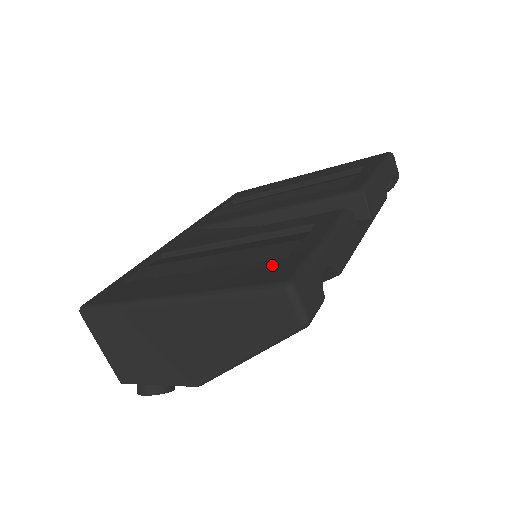
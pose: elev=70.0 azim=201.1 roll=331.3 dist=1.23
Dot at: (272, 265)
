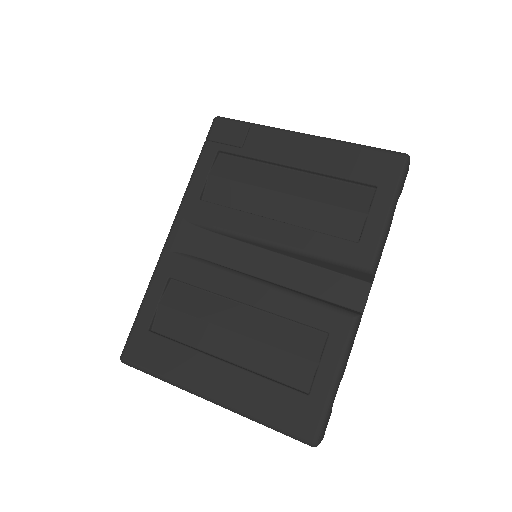
Dot at: (297, 402)
